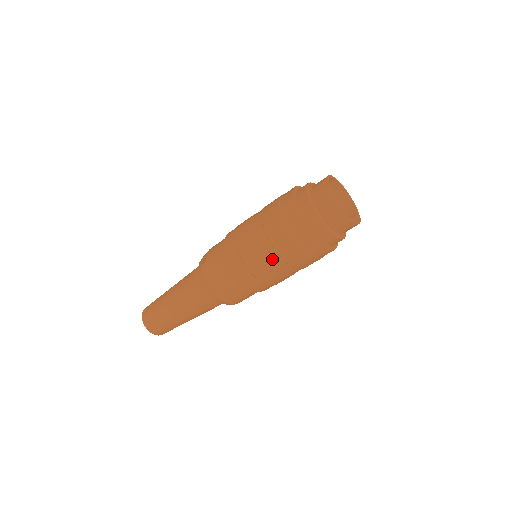
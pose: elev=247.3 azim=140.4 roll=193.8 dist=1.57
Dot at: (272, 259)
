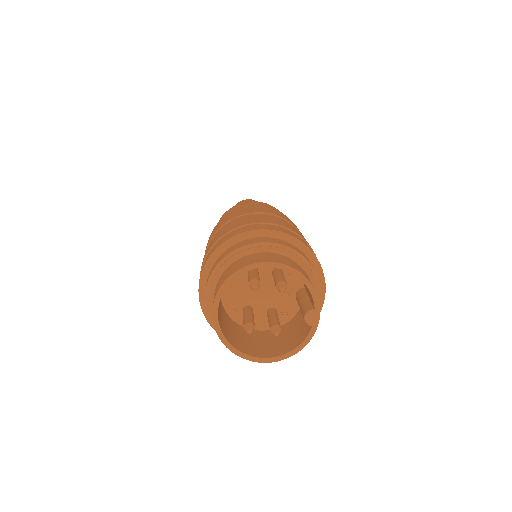
Dot at: occluded
